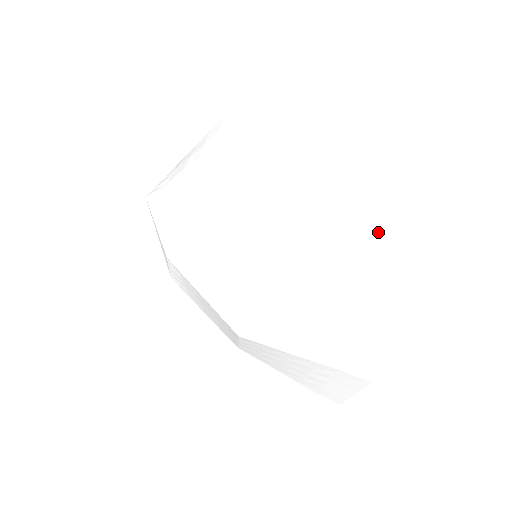
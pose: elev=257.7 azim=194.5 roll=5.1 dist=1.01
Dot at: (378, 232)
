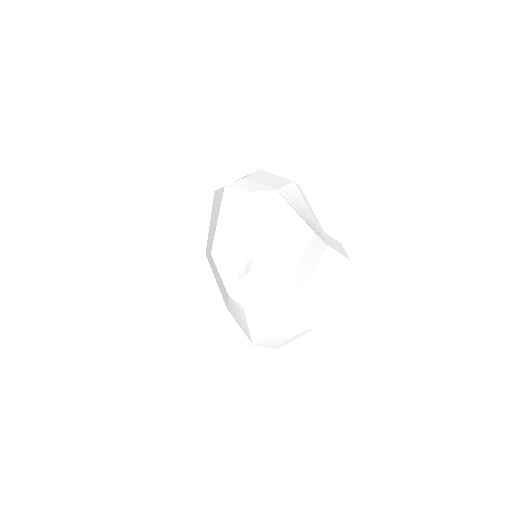
Dot at: (321, 307)
